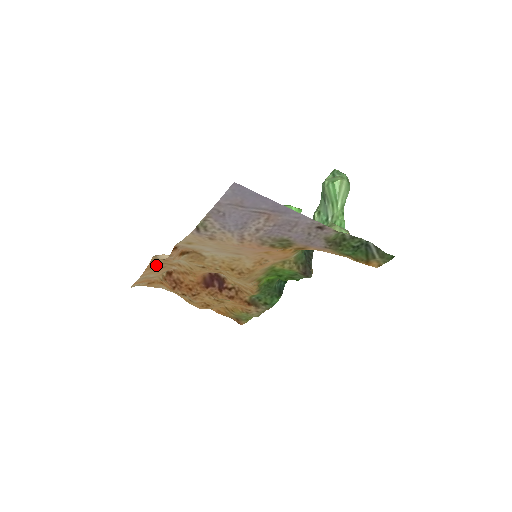
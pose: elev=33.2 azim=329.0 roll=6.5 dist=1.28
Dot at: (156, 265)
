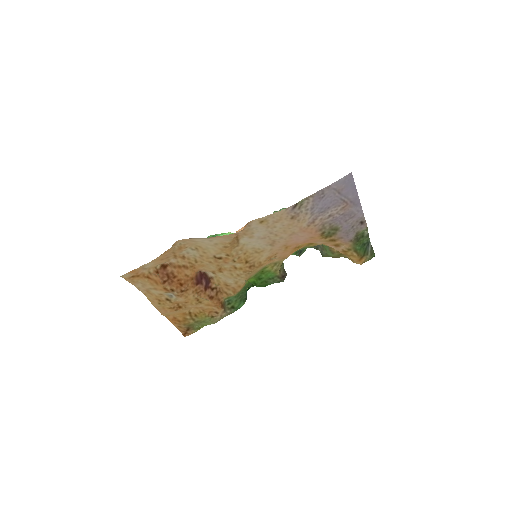
Dot at: (167, 252)
